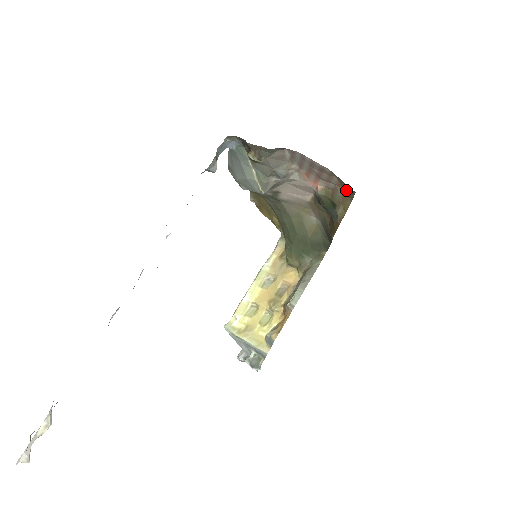
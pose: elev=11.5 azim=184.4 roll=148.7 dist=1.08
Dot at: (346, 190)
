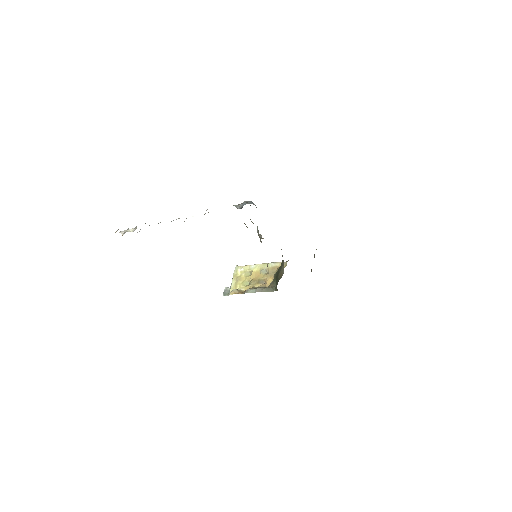
Dot at: occluded
